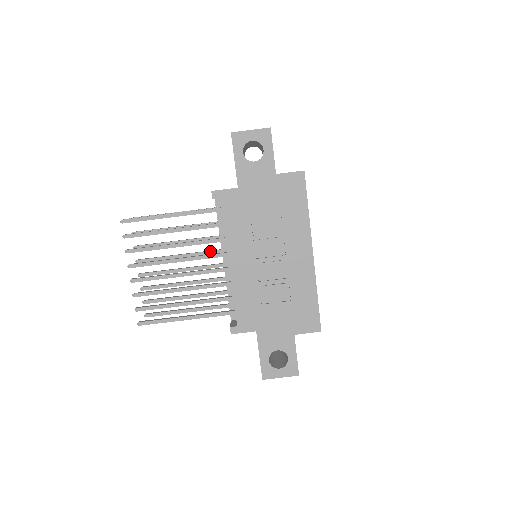
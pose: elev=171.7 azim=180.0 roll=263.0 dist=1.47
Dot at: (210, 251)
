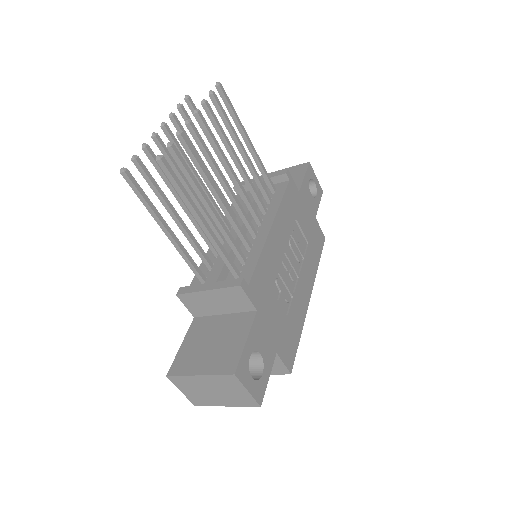
Dot at: (219, 208)
